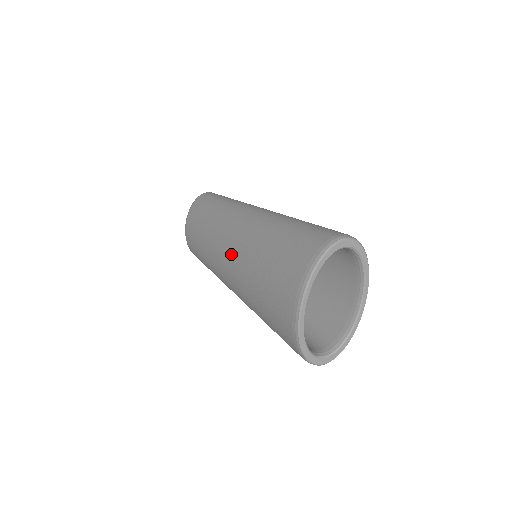
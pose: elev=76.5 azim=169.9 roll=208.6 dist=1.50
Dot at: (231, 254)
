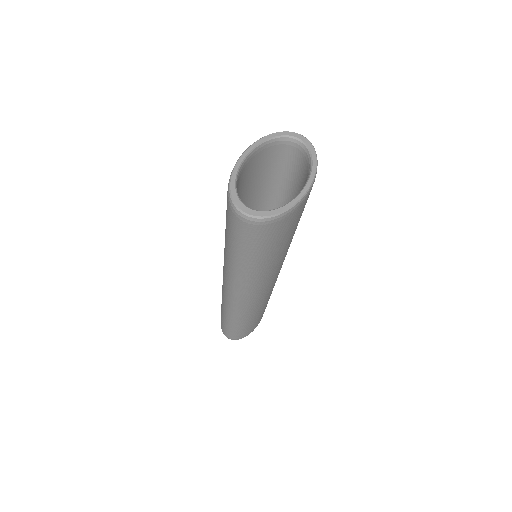
Dot at: occluded
